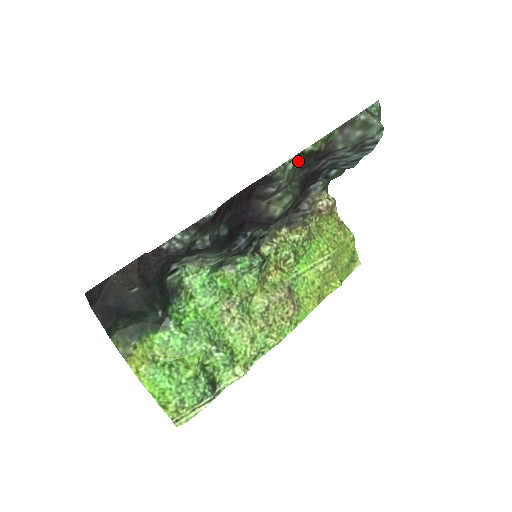
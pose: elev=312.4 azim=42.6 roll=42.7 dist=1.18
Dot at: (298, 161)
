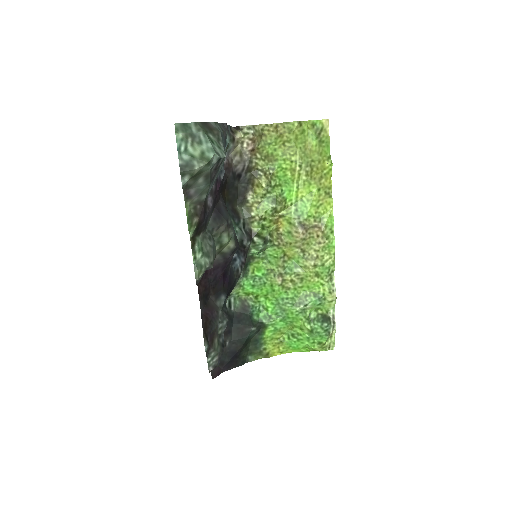
Dot at: (197, 236)
